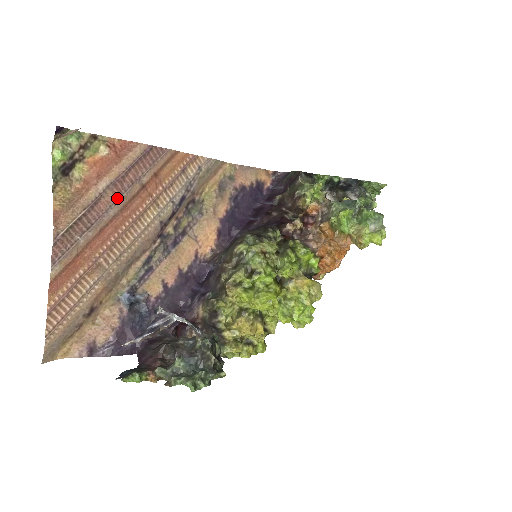
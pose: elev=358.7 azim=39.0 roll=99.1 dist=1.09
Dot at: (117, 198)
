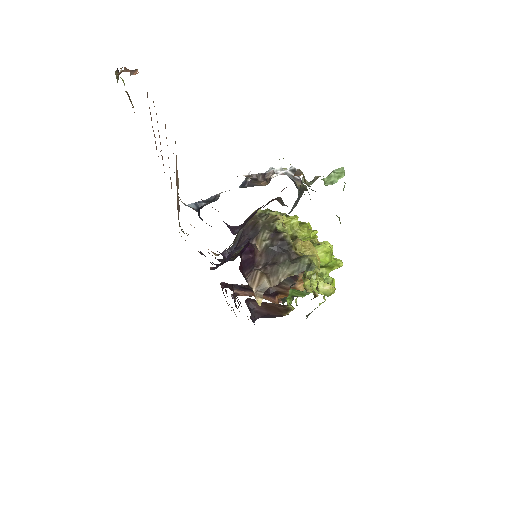
Dot at: occluded
